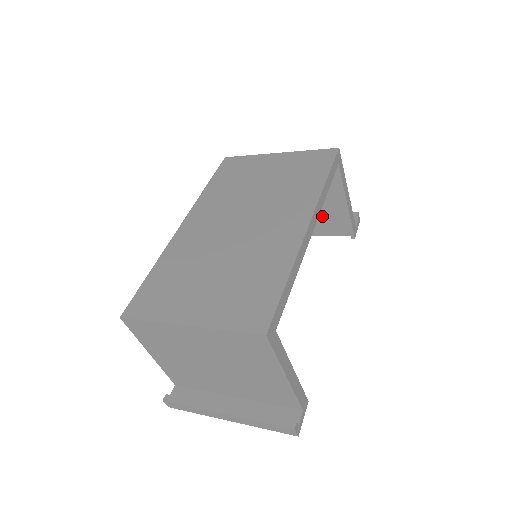
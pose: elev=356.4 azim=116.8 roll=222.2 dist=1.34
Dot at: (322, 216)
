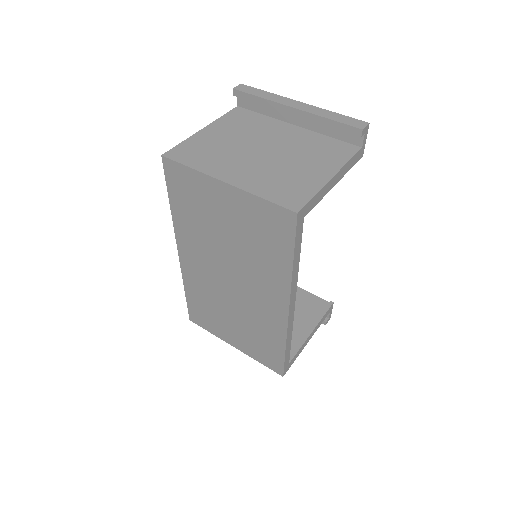
Dot at: occluded
